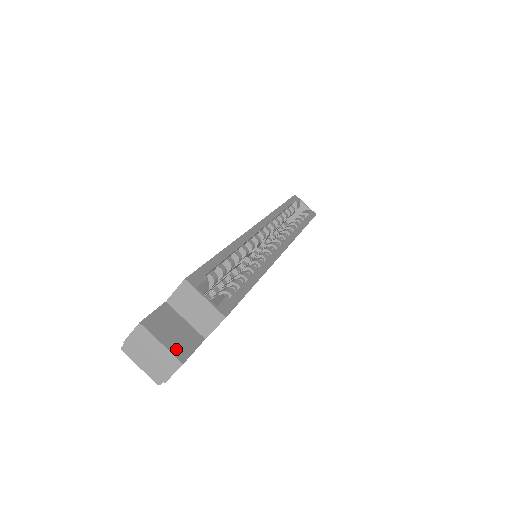
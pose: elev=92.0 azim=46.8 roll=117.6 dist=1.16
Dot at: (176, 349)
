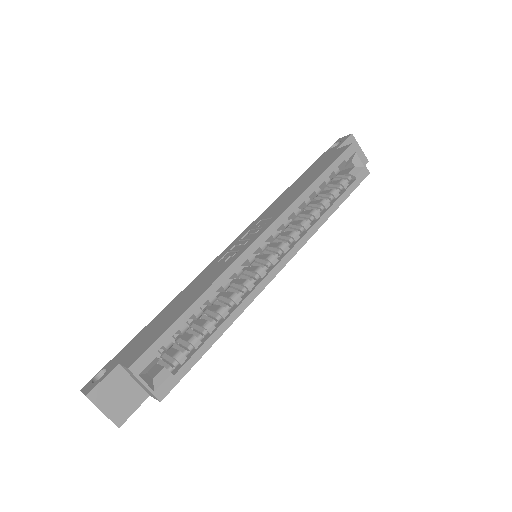
Dot at: (116, 415)
